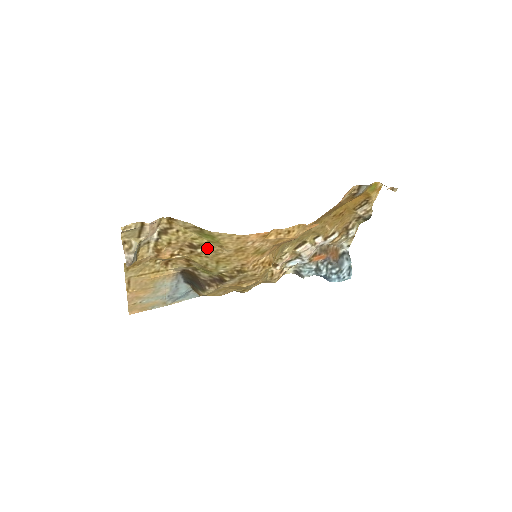
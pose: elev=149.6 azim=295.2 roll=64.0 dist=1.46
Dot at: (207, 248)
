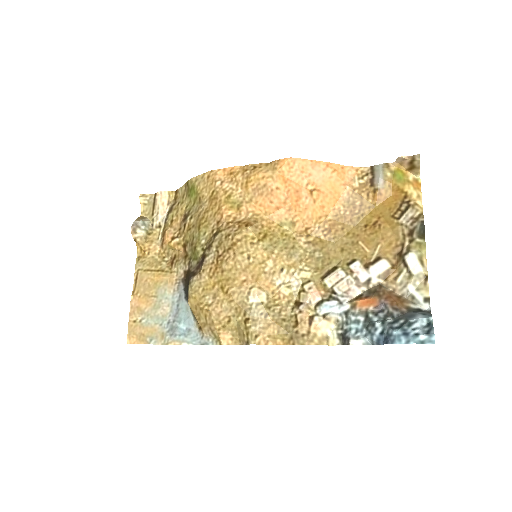
Dot at: (193, 212)
